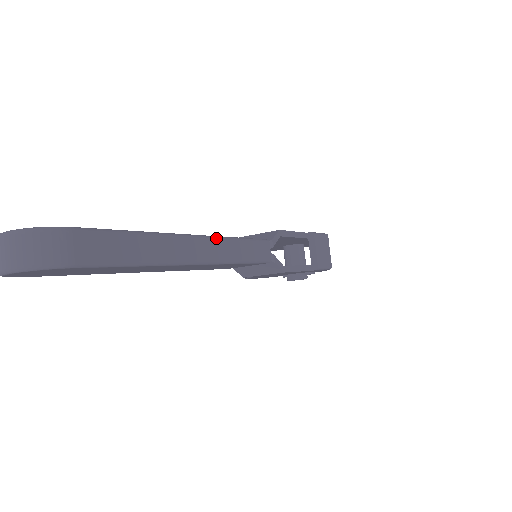
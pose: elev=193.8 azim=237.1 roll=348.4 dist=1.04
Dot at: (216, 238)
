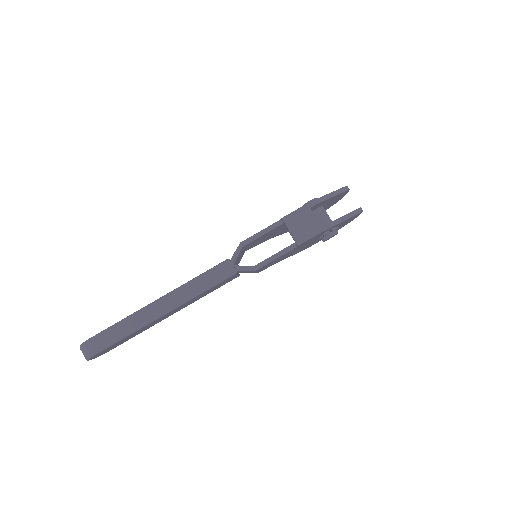
Dot at: (175, 291)
